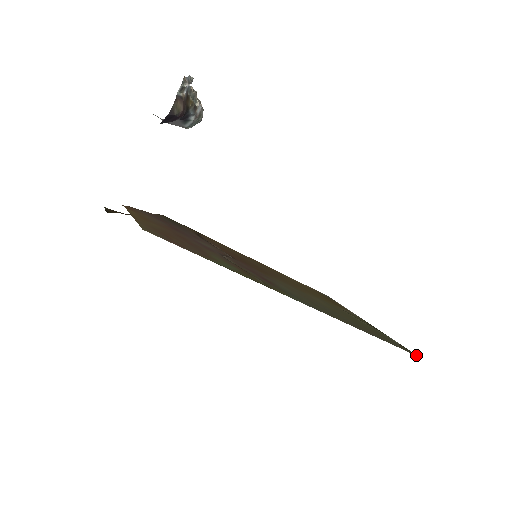
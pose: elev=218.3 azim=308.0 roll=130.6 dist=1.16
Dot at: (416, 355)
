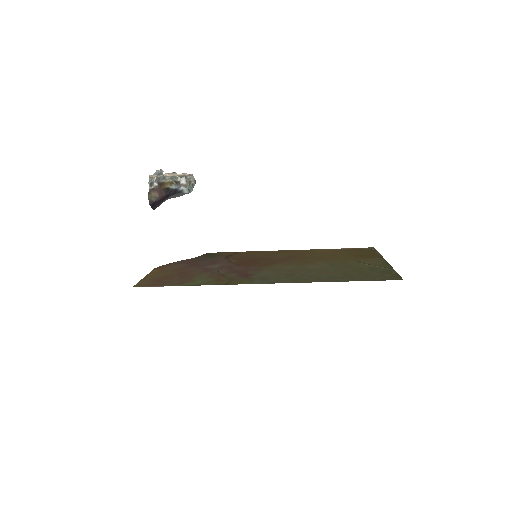
Dot at: (400, 279)
